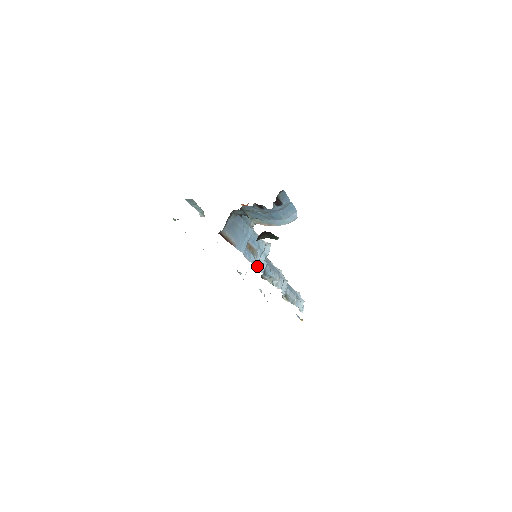
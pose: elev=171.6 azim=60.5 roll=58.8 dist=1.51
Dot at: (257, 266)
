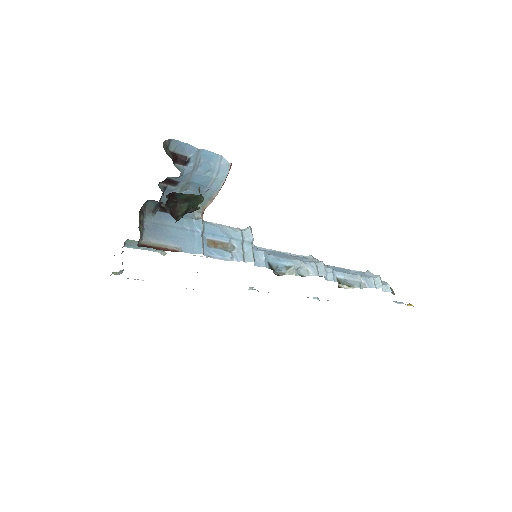
Dot at: (245, 261)
